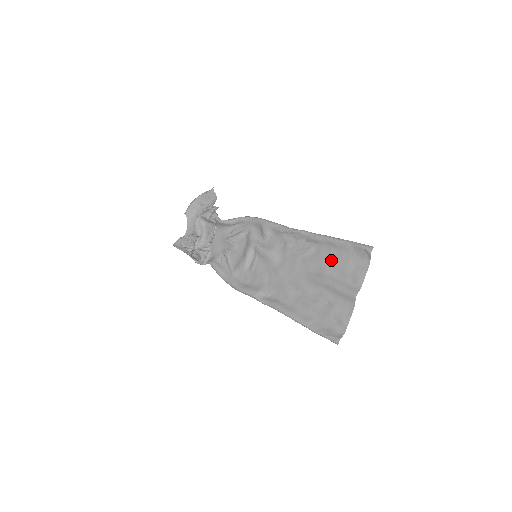
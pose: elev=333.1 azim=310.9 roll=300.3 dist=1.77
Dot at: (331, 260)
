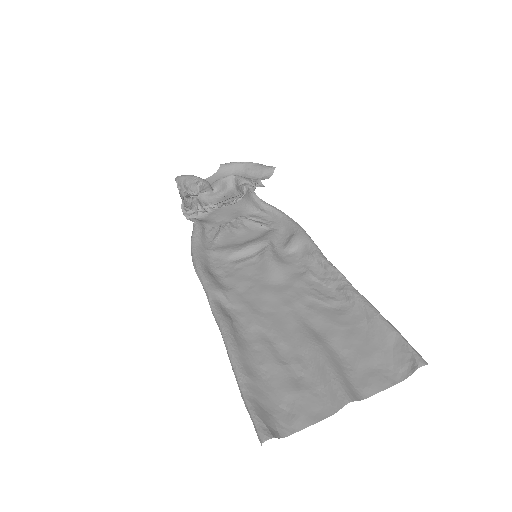
Dot at: (350, 333)
